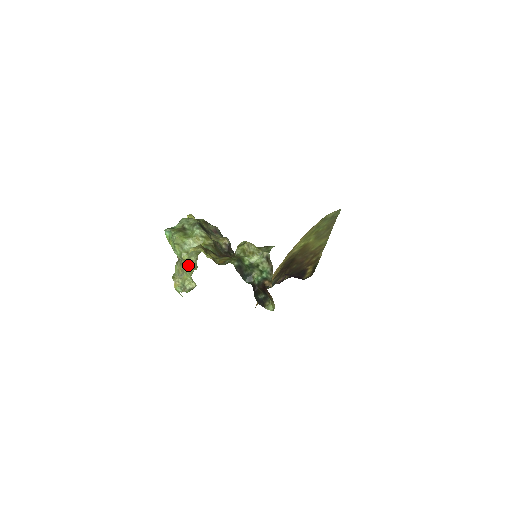
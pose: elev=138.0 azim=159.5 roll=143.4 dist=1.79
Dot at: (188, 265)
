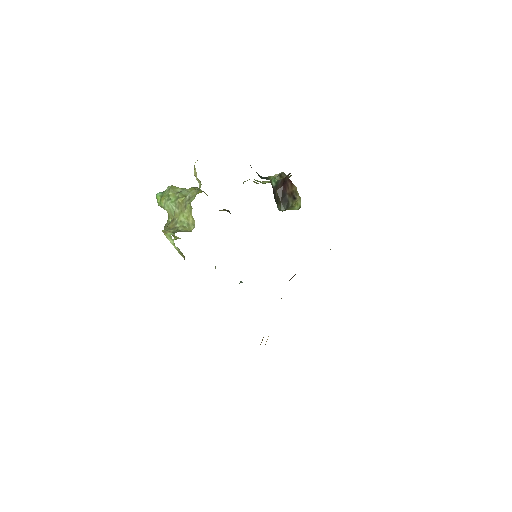
Dot at: (186, 201)
